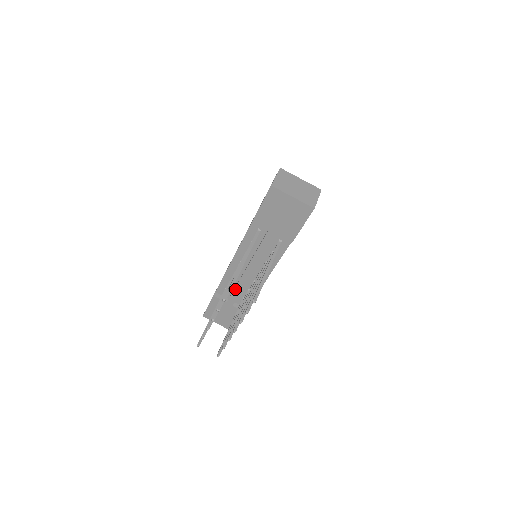
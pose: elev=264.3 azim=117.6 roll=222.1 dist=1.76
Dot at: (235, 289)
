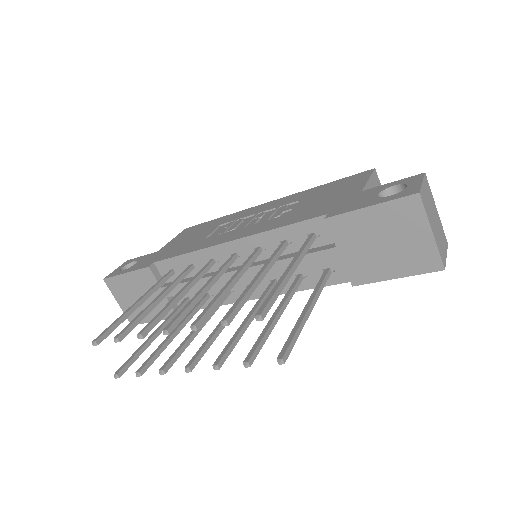
Dot at: occluded
